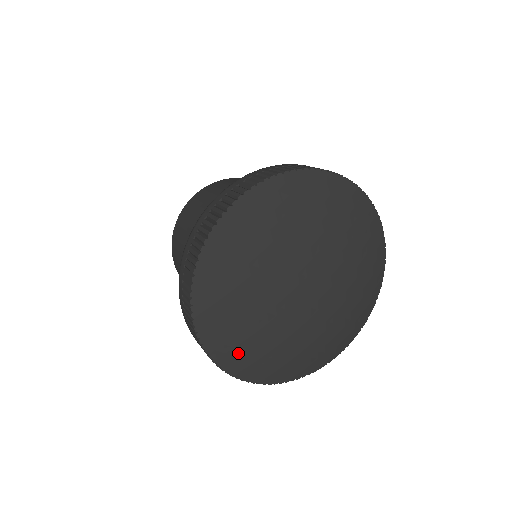
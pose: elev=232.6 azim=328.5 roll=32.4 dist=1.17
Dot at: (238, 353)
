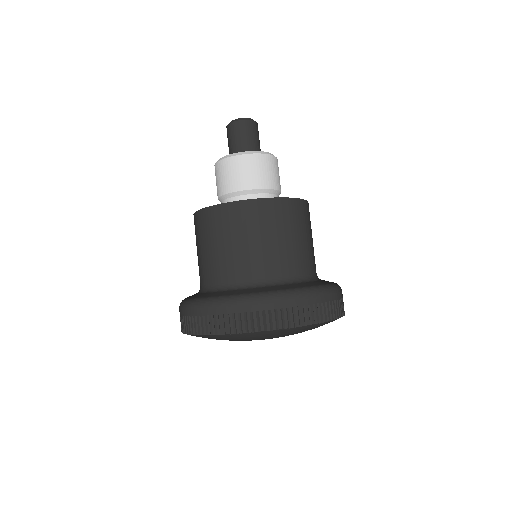
Dot at: occluded
